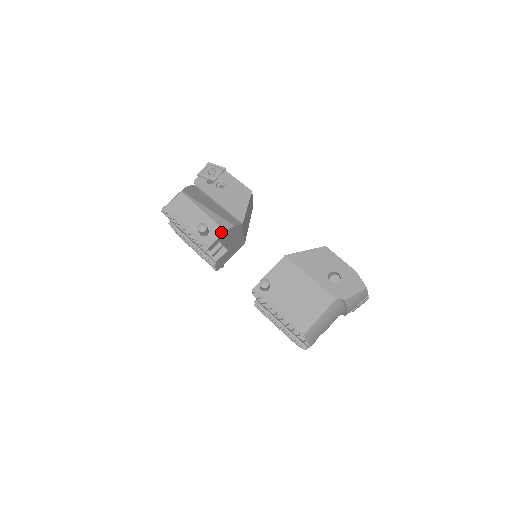
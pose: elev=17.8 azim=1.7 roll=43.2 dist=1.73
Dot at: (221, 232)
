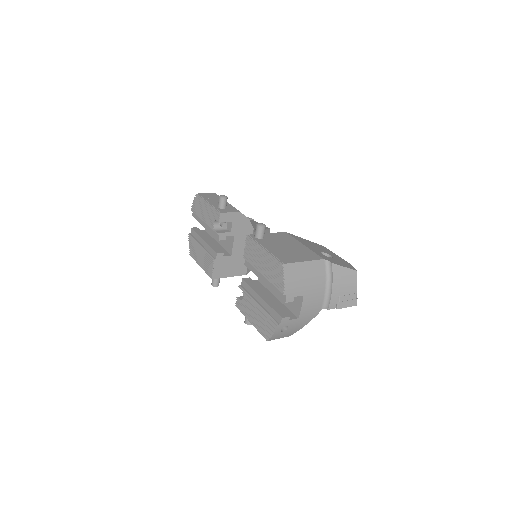
Dot at: (236, 211)
